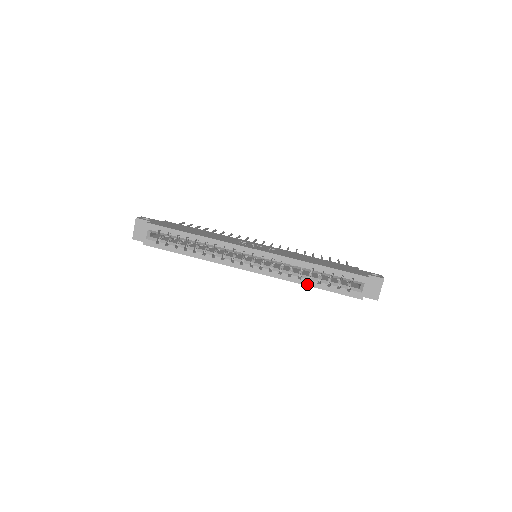
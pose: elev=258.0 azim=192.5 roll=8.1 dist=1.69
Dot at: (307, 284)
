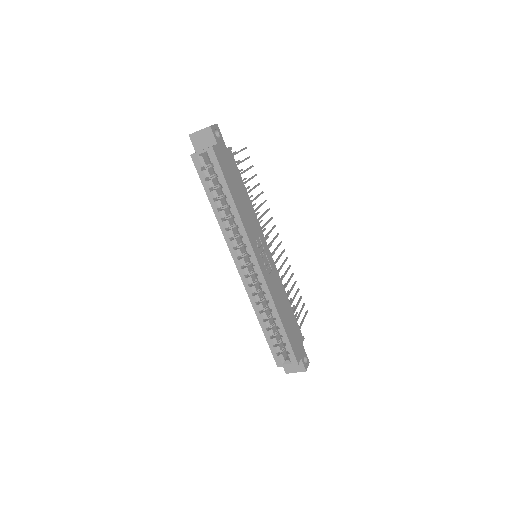
Dot at: (260, 320)
